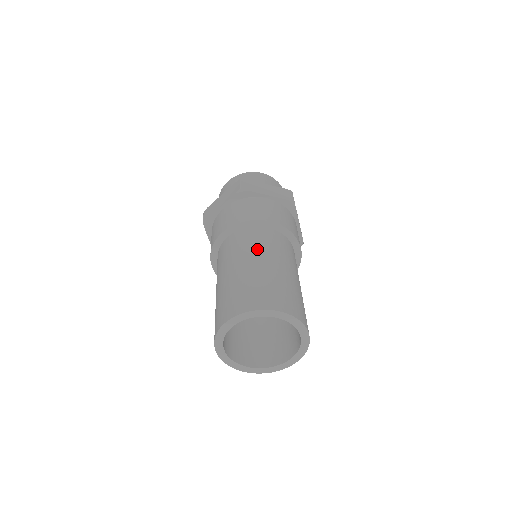
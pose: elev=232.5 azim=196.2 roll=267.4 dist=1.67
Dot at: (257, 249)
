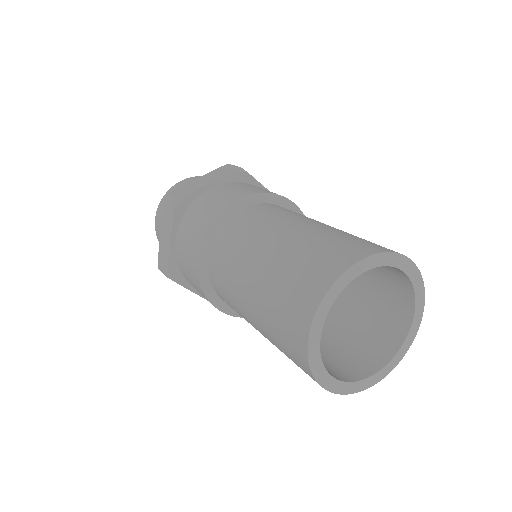
Dot at: (254, 234)
